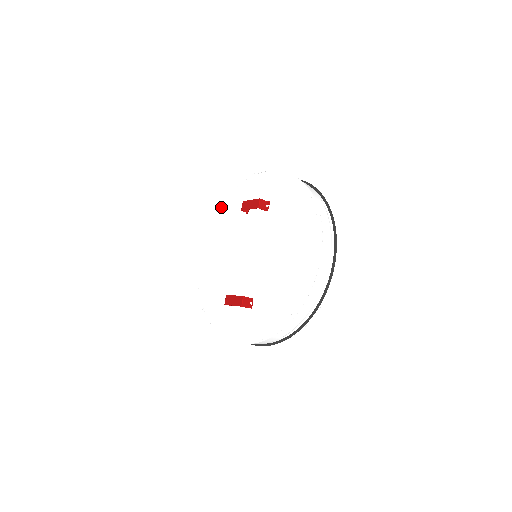
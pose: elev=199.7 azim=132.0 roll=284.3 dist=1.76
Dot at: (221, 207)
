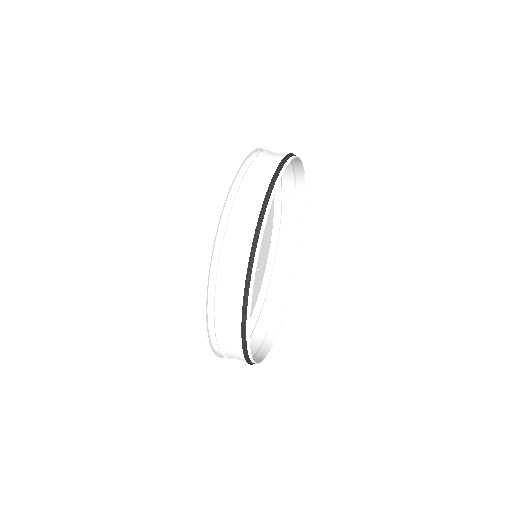
Dot at: occluded
